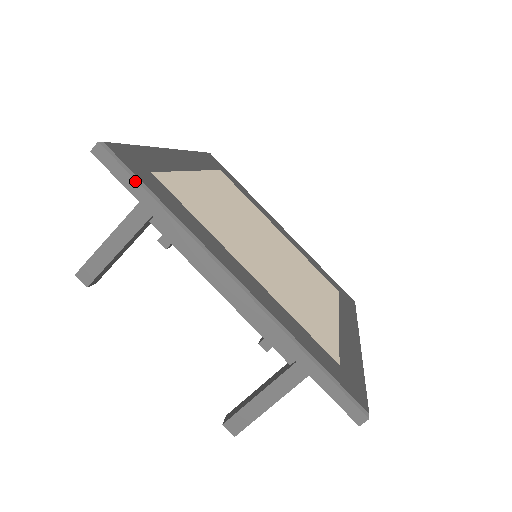
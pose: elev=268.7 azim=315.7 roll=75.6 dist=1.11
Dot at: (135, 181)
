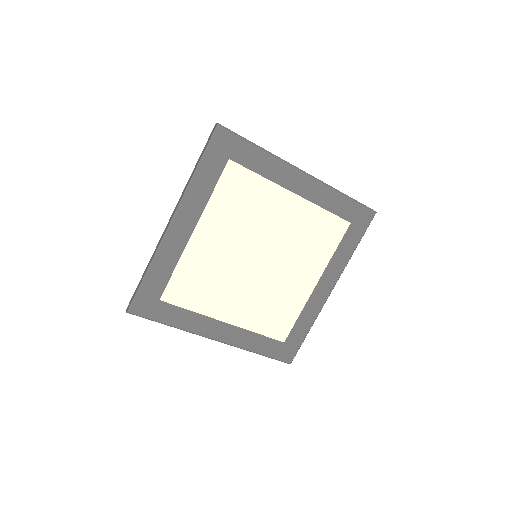
Dot at: occluded
